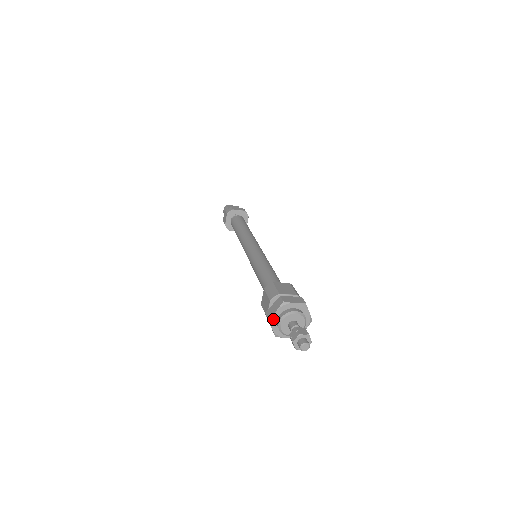
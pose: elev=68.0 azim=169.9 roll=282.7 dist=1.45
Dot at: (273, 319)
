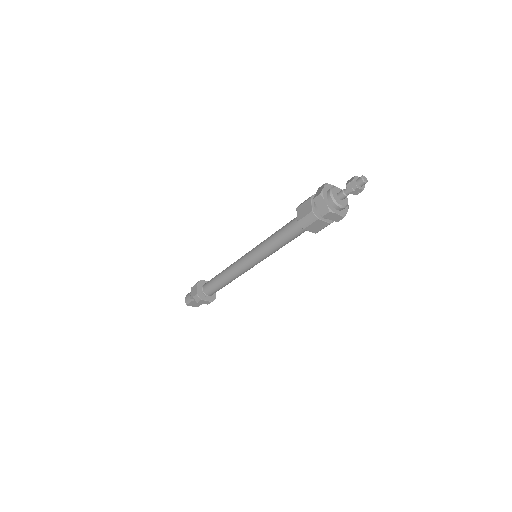
Dot at: (323, 194)
